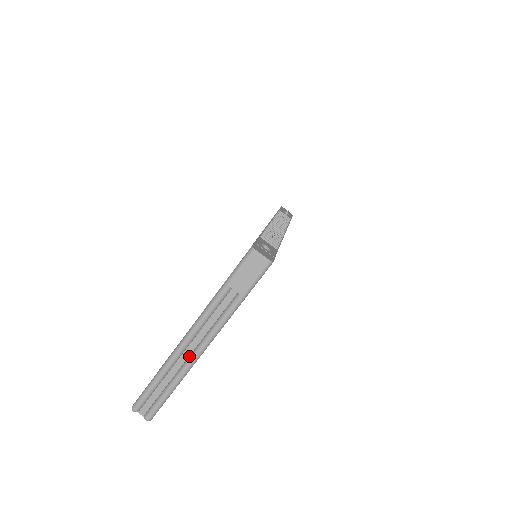
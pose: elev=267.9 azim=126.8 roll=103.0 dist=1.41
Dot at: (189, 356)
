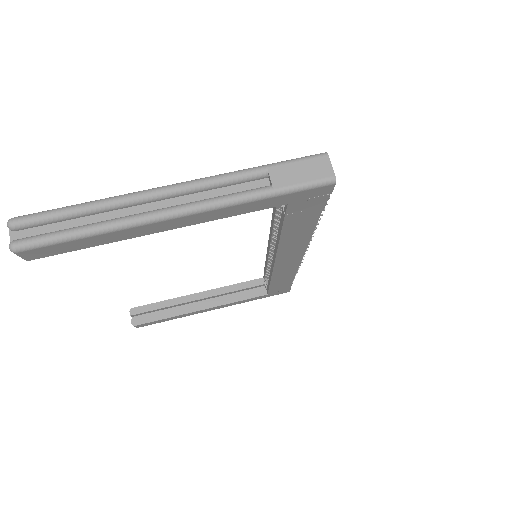
Dot at: (147, 211)
